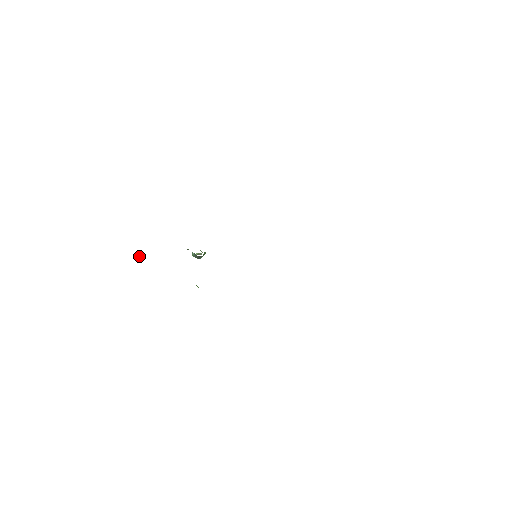
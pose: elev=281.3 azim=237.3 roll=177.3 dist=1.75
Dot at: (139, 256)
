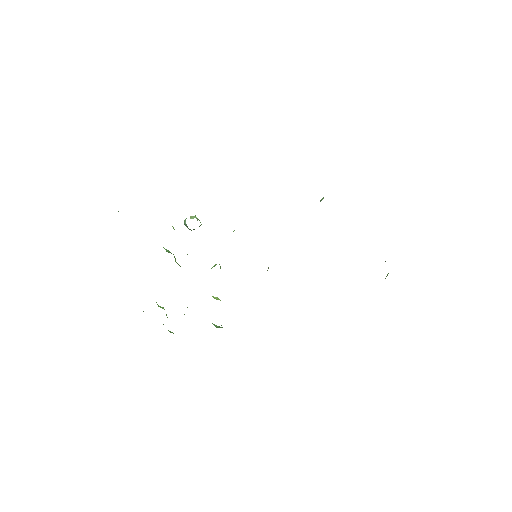
Dot at: (118, 211)
